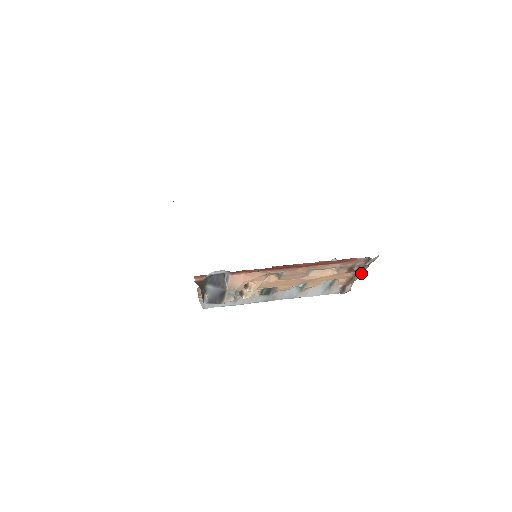
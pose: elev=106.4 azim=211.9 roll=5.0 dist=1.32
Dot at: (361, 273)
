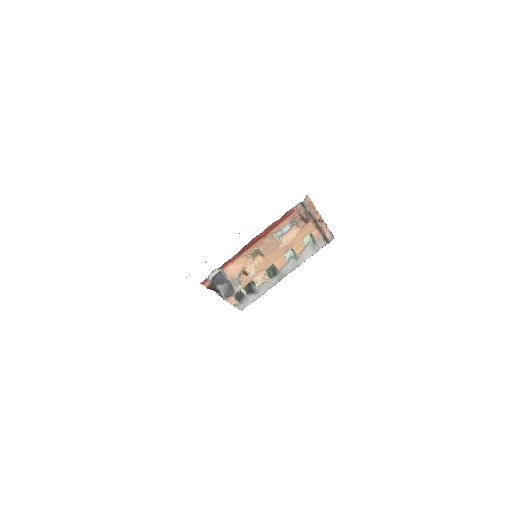
Dot at: (318, 218)
